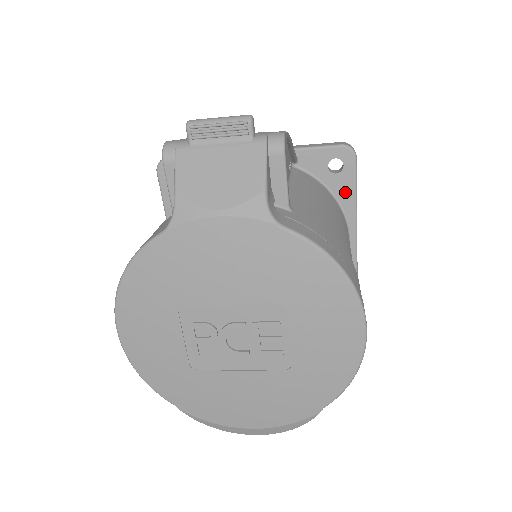
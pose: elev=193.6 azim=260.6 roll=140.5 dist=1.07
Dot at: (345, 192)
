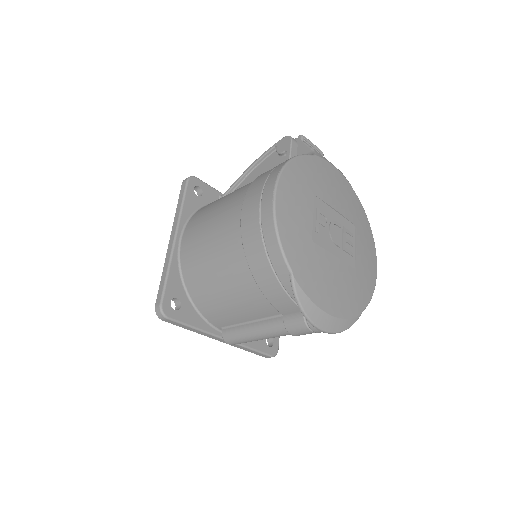
Dot at: occluded
